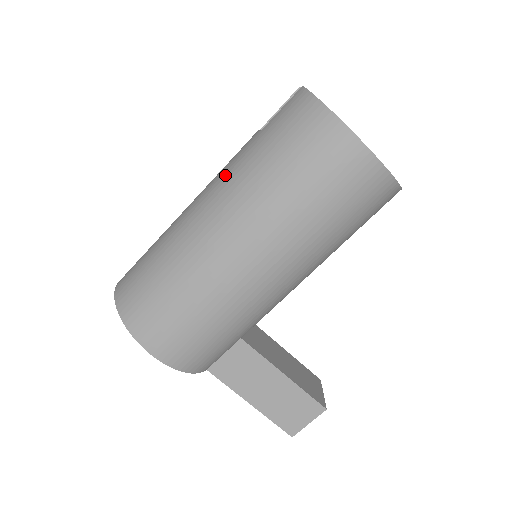
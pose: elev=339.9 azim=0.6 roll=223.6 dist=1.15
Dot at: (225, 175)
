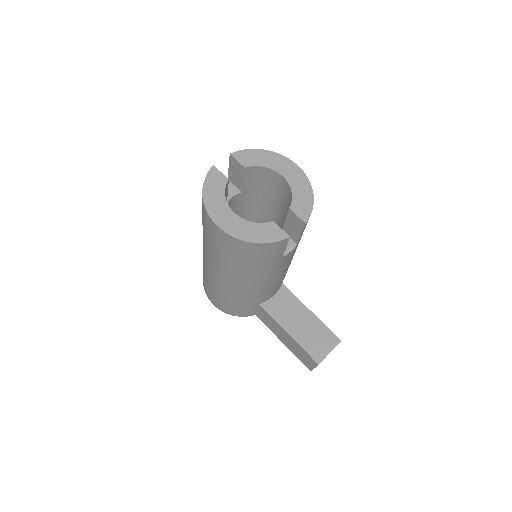
Dot at: occluded
